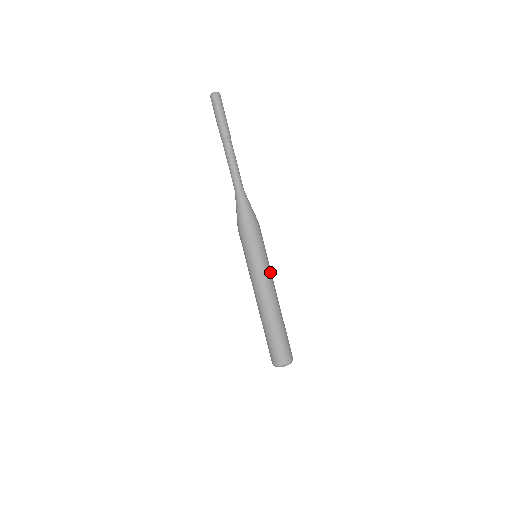
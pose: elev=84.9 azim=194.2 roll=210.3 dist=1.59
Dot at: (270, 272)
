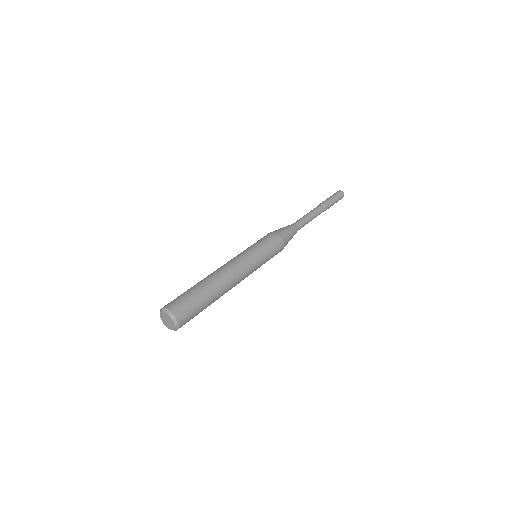
Dot at: (247, 258)
